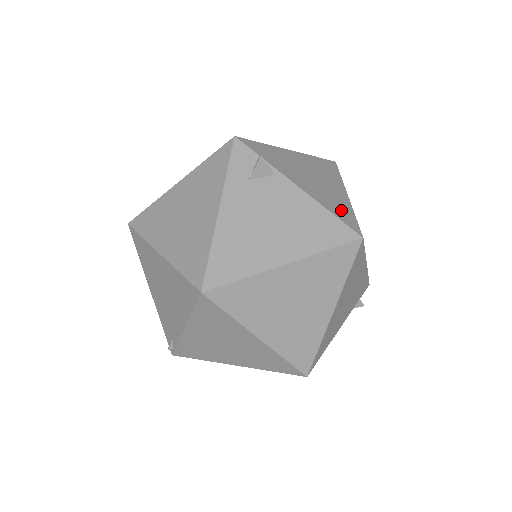
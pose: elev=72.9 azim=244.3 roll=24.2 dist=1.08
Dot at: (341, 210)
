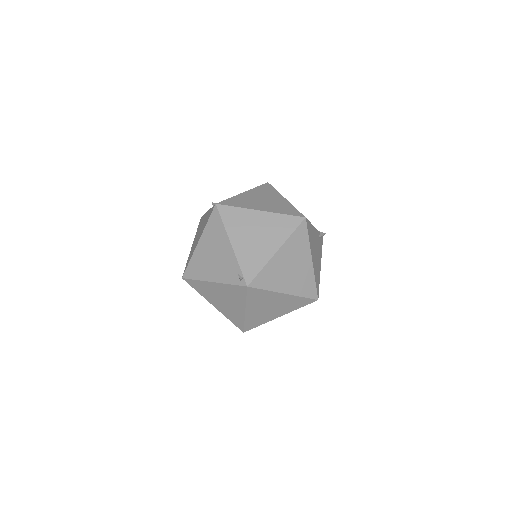
Dot at: occluded
